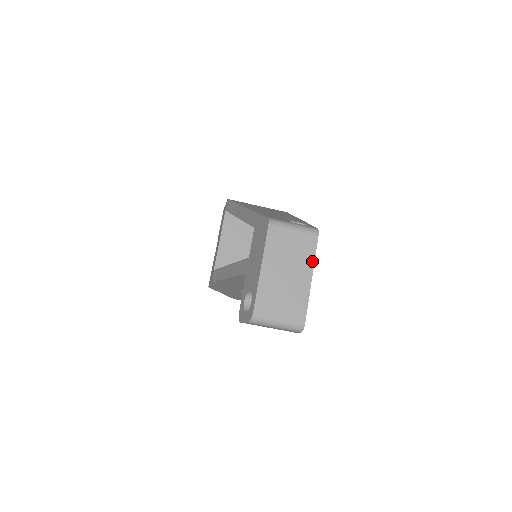
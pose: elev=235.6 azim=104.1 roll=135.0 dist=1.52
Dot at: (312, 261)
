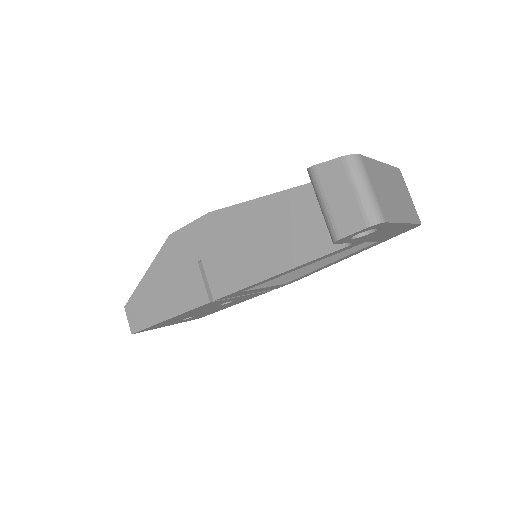
Dot at: (411, 220)
